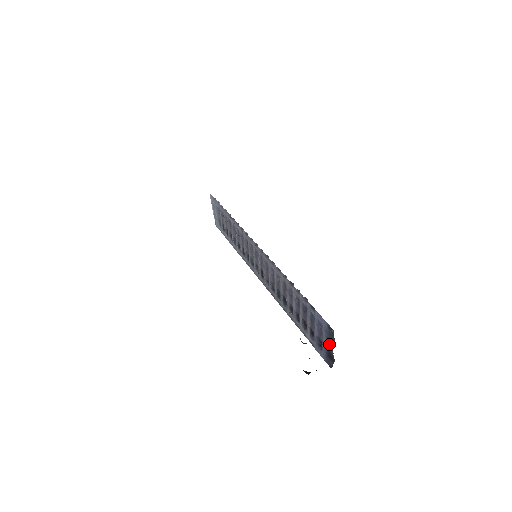
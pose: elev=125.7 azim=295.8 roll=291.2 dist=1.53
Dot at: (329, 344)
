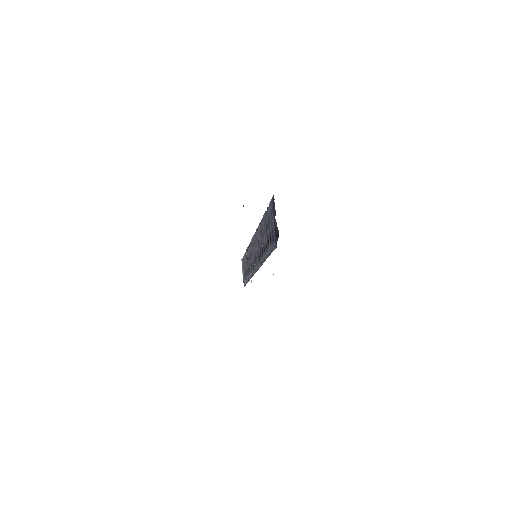
Dot at: (274, 218)
